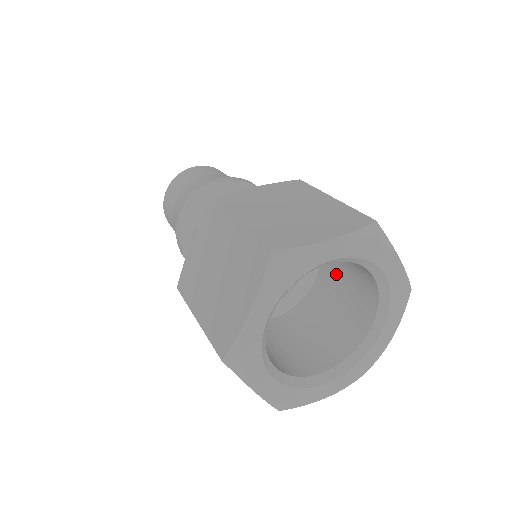
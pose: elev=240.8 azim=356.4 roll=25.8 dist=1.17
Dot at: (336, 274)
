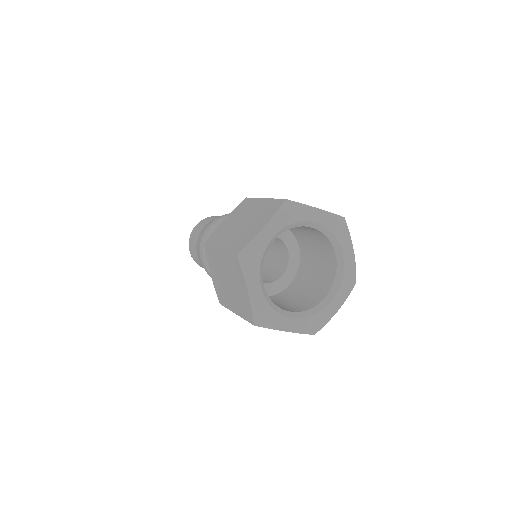
Dot at: (303, 236)
